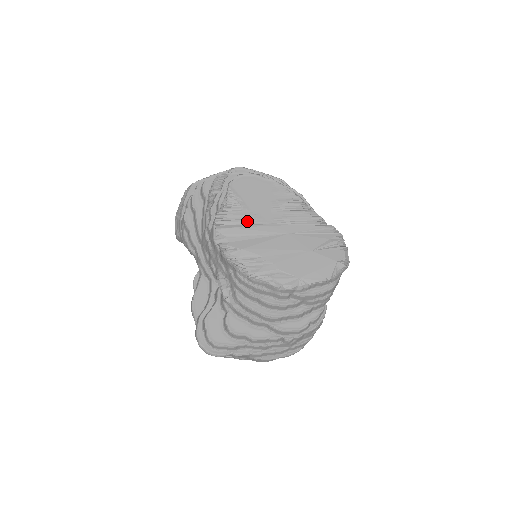
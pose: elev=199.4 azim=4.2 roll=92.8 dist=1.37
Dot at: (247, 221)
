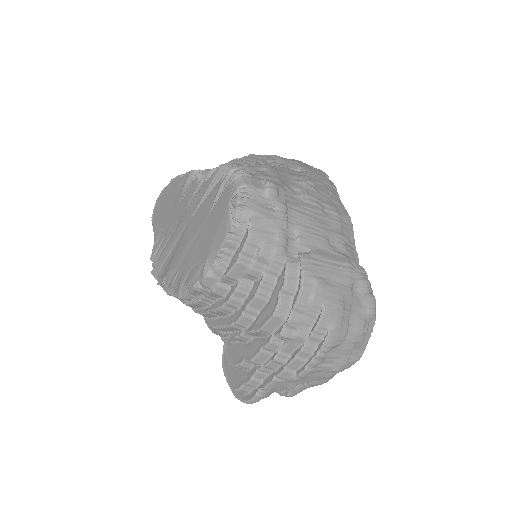
Dot at: (165, 241)
